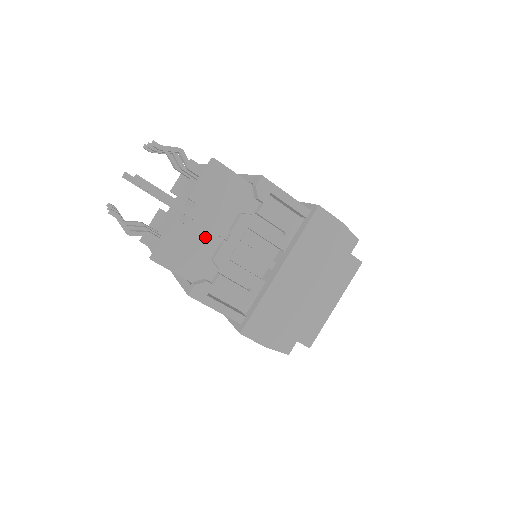
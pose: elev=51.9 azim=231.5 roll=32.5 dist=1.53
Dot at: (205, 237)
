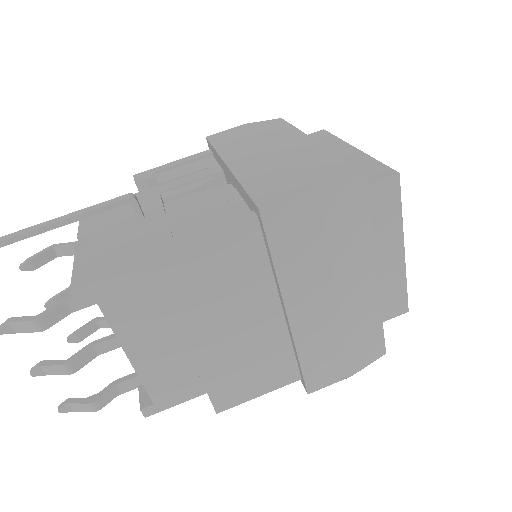
Dot at: (126, 236)
